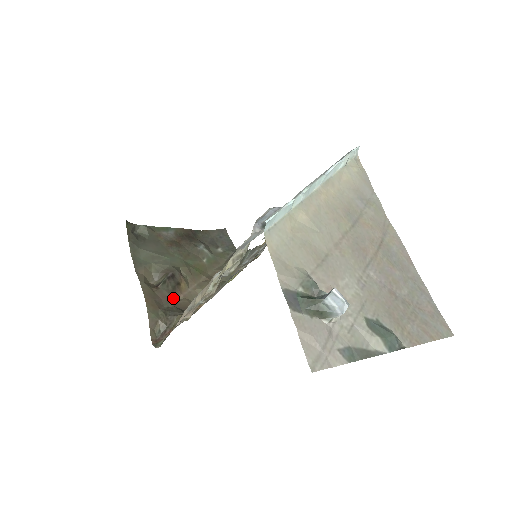
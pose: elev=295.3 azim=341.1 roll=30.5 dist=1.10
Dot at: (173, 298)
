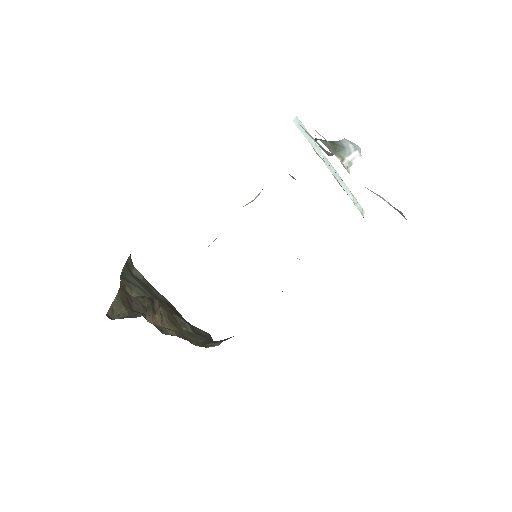
Dot at: (144, 313)
